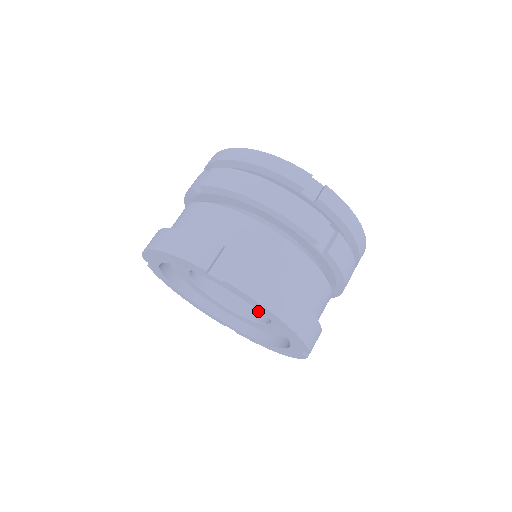
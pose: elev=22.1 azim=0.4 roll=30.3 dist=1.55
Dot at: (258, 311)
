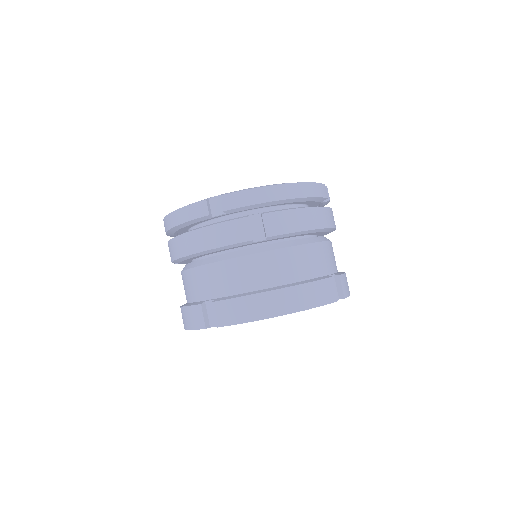
Dot at: occluded
